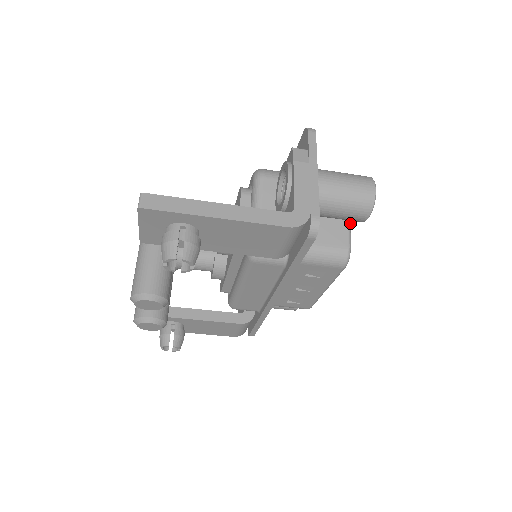
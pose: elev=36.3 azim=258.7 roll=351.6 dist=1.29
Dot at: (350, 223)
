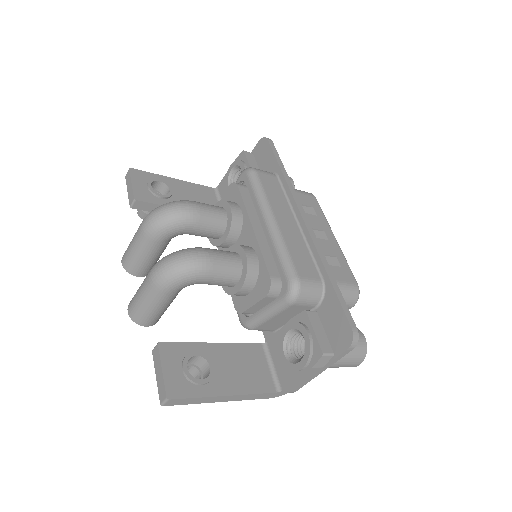
Dot at: occluded
